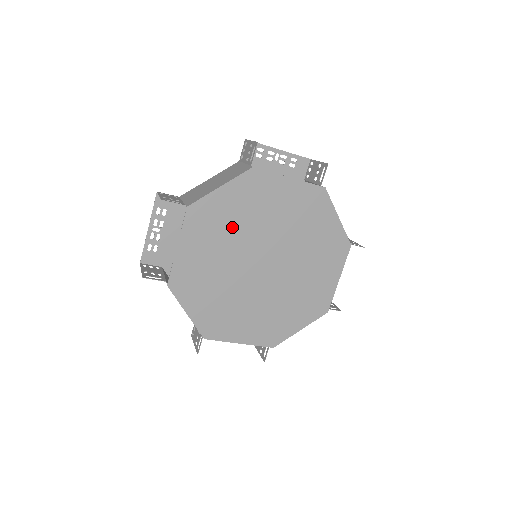
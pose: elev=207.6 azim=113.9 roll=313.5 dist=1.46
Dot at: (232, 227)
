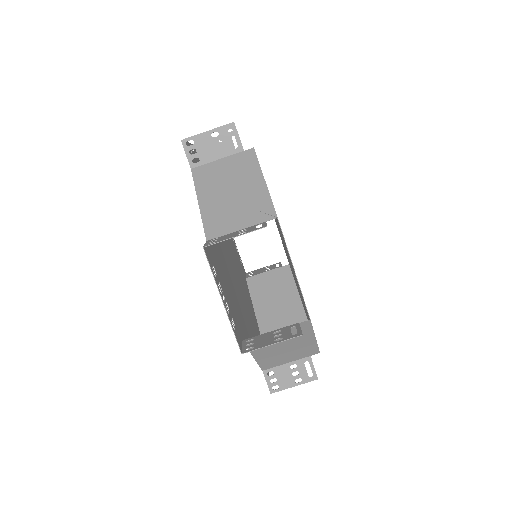
Dot at: occluded
